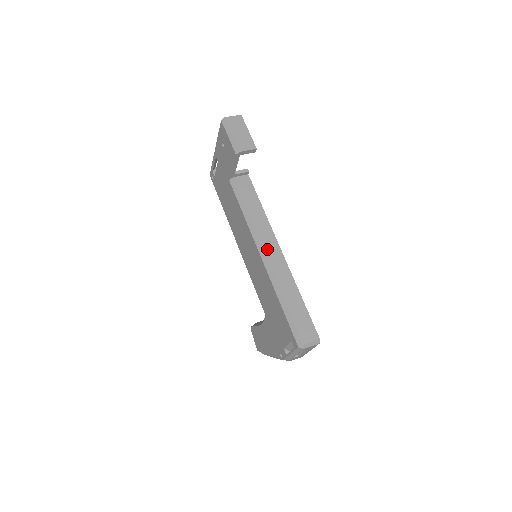
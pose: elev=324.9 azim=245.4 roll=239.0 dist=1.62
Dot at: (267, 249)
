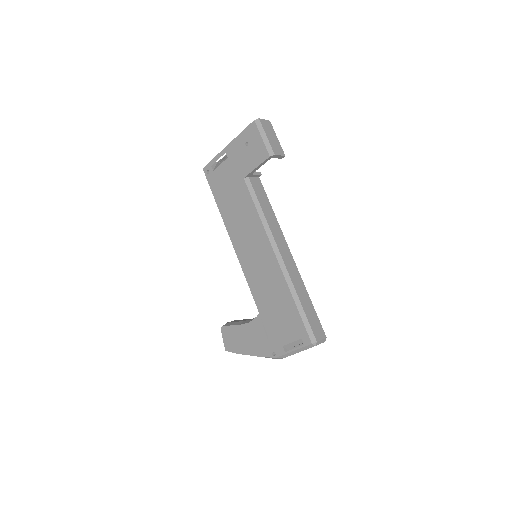
Dot at: (282, 250)
